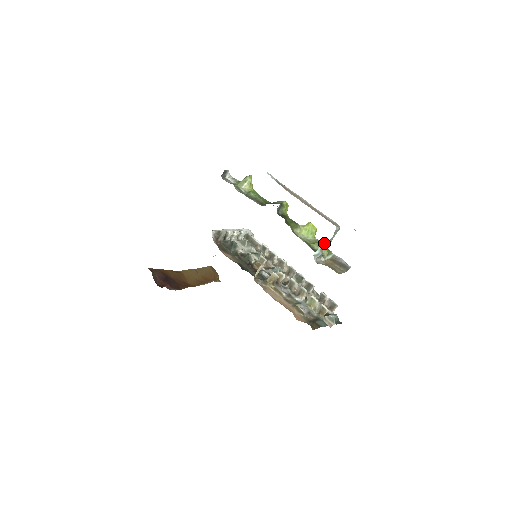
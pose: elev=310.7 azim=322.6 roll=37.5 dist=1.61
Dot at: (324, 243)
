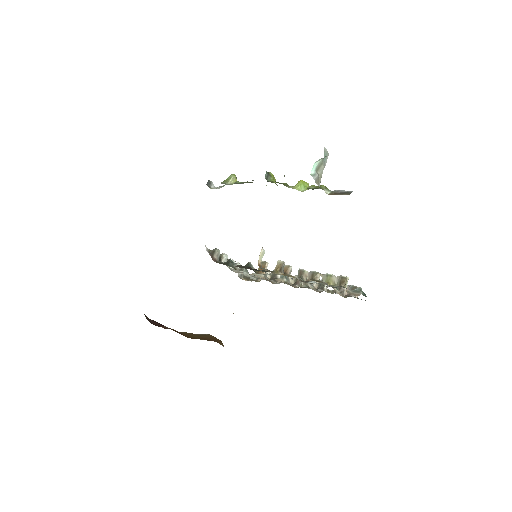
Dot at: (317, 162)
